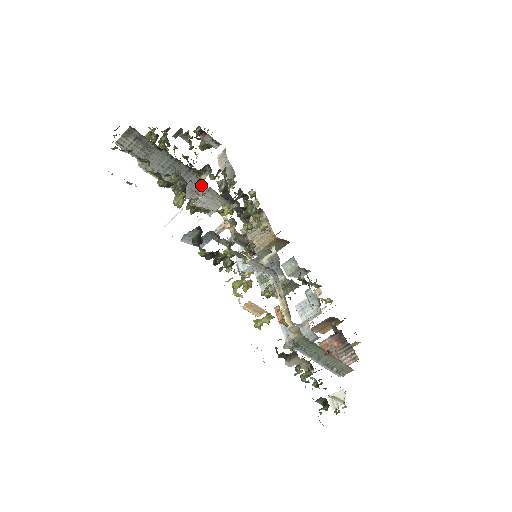
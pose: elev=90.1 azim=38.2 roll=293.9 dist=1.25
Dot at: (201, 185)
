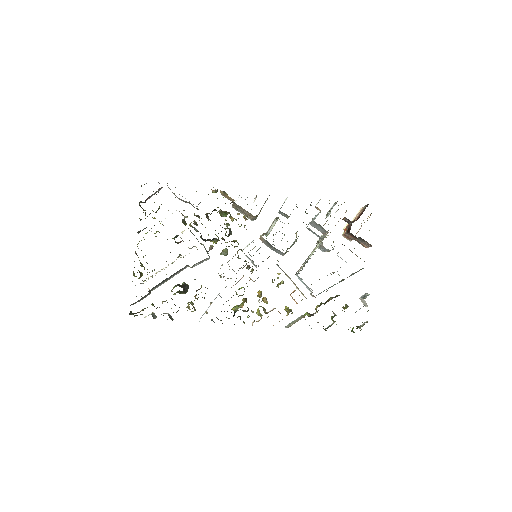
Dot at: (187, 265)
